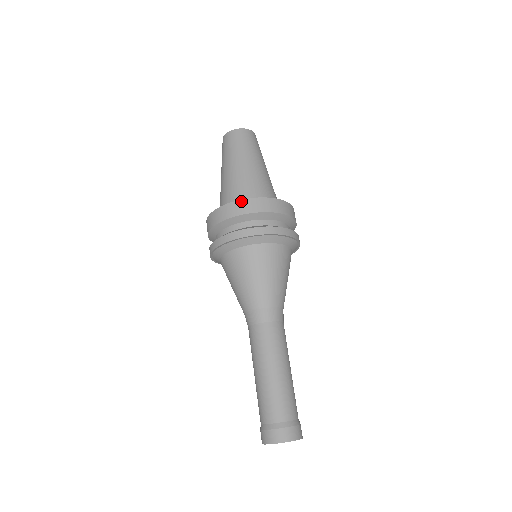
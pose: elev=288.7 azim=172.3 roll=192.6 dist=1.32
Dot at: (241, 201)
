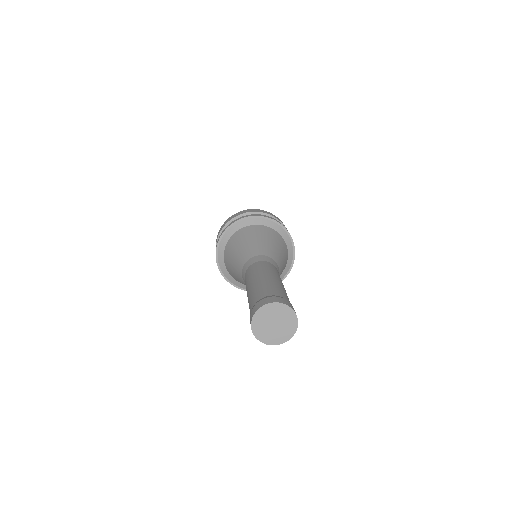
Dot at: occluded
